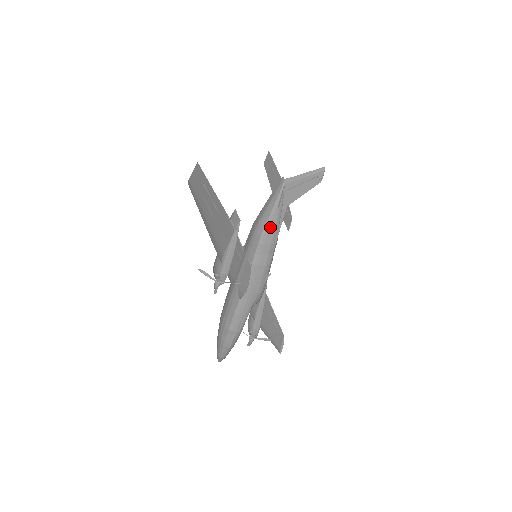
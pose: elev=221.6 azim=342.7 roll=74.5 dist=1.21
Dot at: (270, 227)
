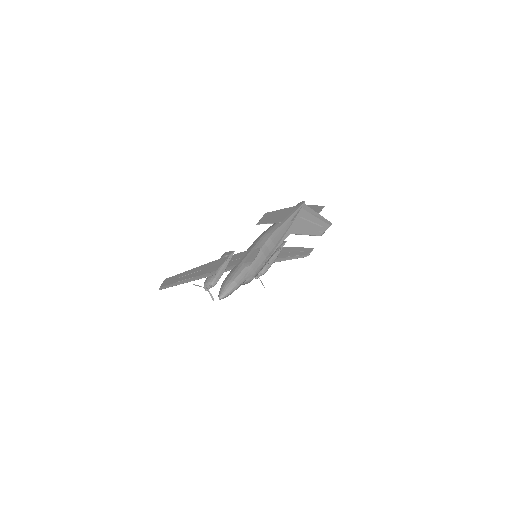
Dot at: (280, 232)
